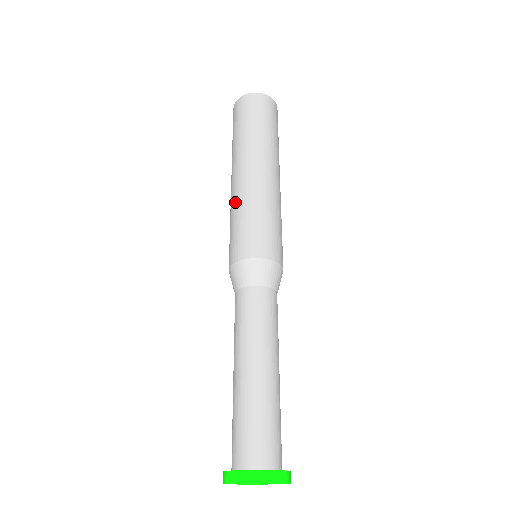
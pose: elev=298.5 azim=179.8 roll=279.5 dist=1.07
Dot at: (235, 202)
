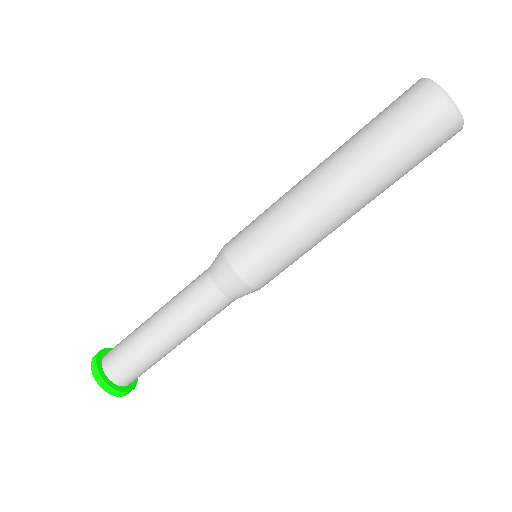
Dot at: (292, 216)
